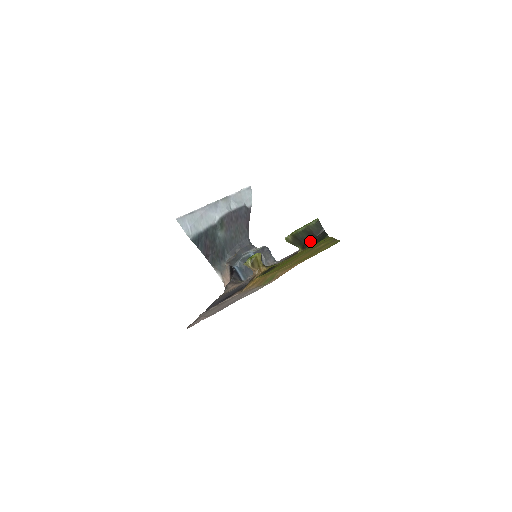
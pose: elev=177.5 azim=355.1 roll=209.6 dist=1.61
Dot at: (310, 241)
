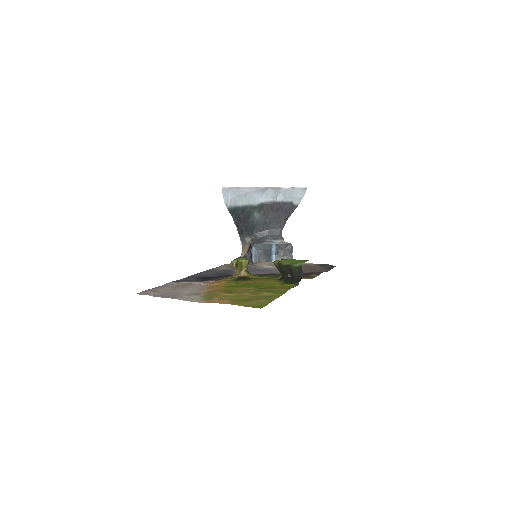
Dot at: (288, 276)
